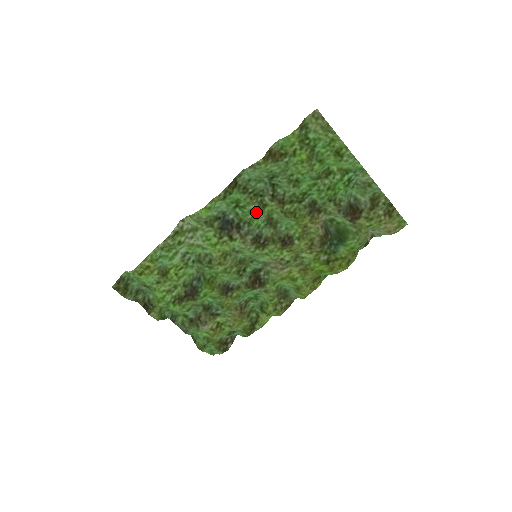
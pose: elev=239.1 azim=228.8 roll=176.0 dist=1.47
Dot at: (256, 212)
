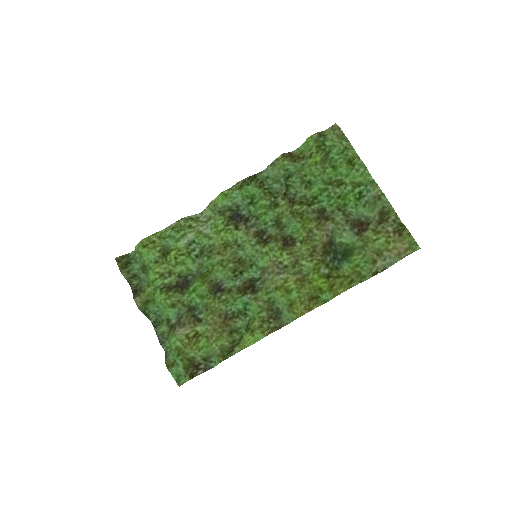
Dot at: (266, 208)
